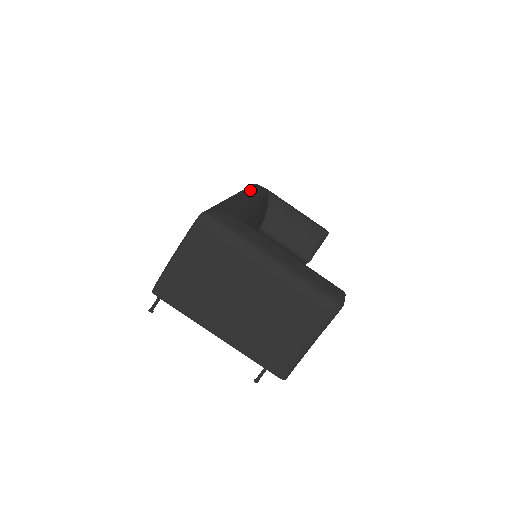
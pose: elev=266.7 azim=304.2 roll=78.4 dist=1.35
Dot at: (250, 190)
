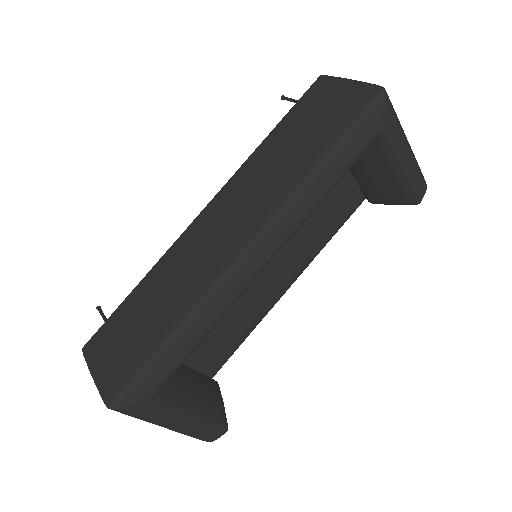
Dot at: (303, 198)
